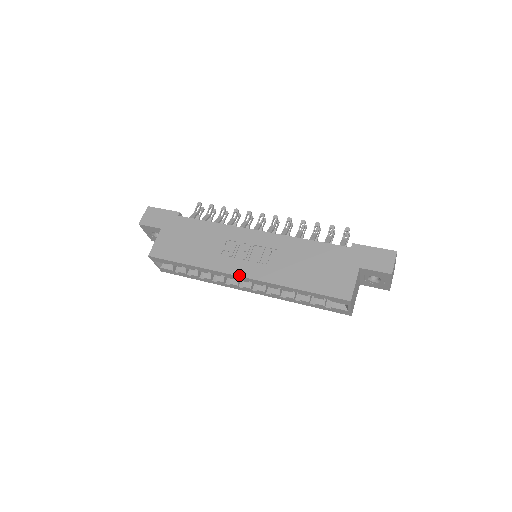
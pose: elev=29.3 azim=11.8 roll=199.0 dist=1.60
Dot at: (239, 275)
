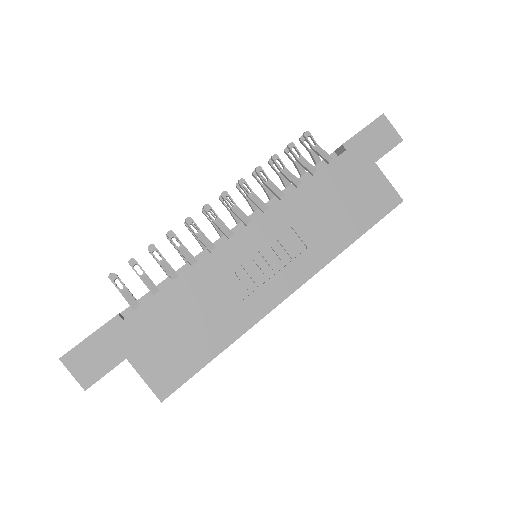
Dot at: (289, 294)
